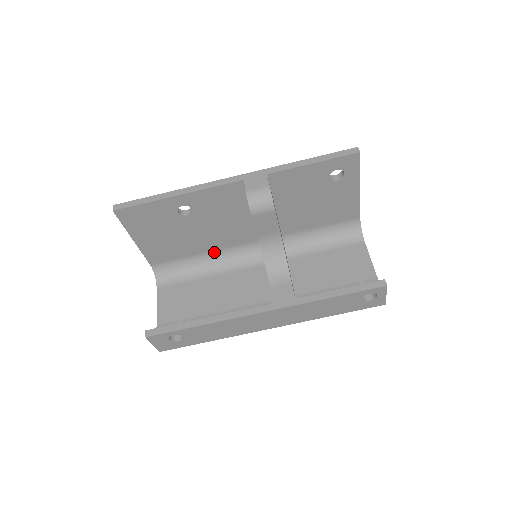
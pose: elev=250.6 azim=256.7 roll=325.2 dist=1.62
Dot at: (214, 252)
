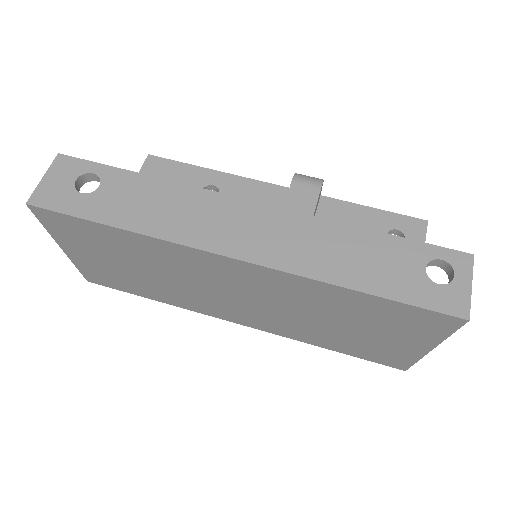
Dot at: occluded
